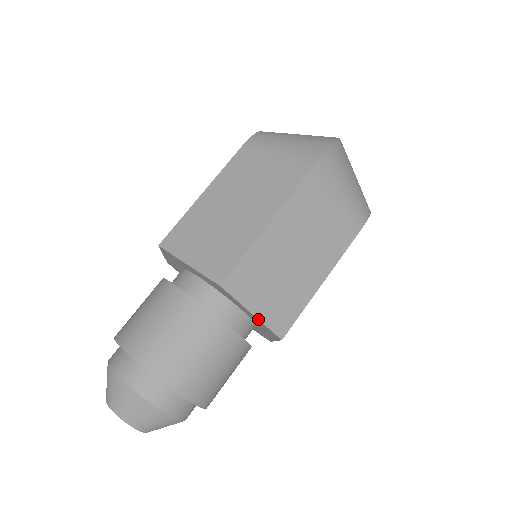
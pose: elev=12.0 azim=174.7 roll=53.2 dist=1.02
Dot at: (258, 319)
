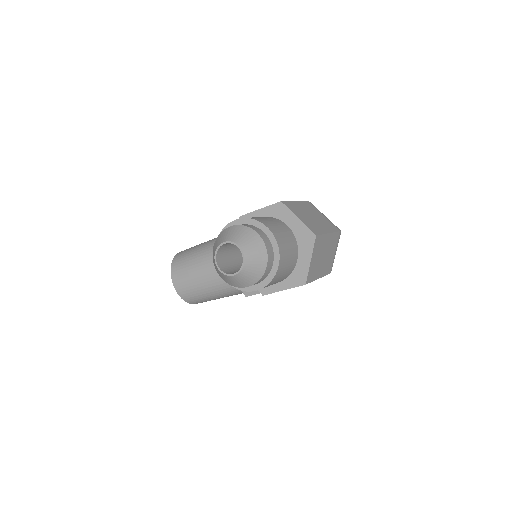
Dot at: (310, 265)
